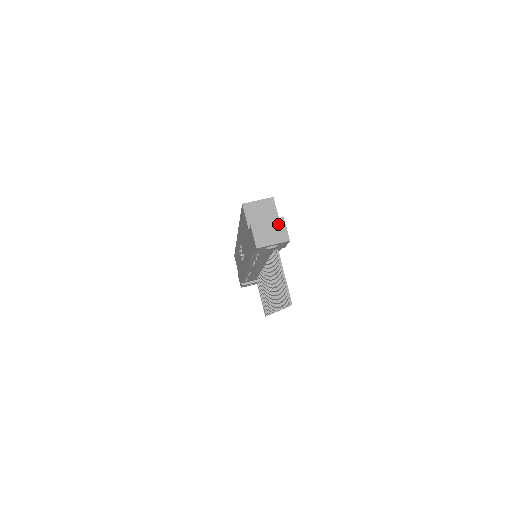
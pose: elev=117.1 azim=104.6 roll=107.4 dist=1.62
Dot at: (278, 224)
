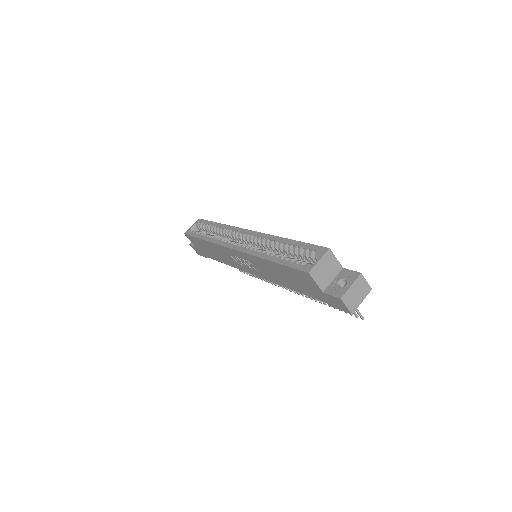
Dot at: (360, 282)
